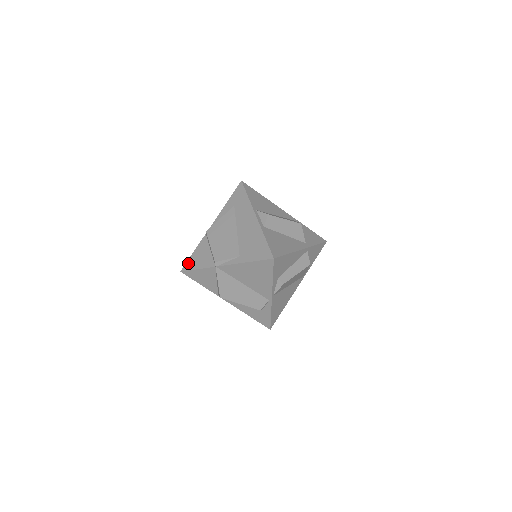
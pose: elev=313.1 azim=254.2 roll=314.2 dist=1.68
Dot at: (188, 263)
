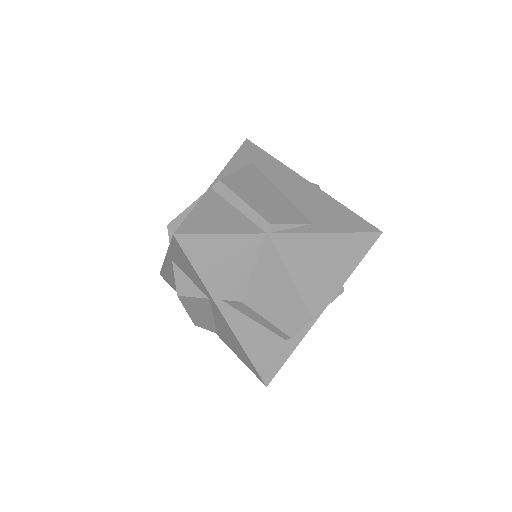
Dot at: (189, 222)
